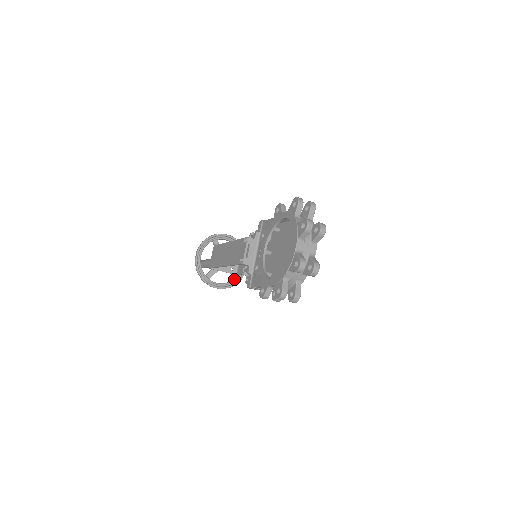
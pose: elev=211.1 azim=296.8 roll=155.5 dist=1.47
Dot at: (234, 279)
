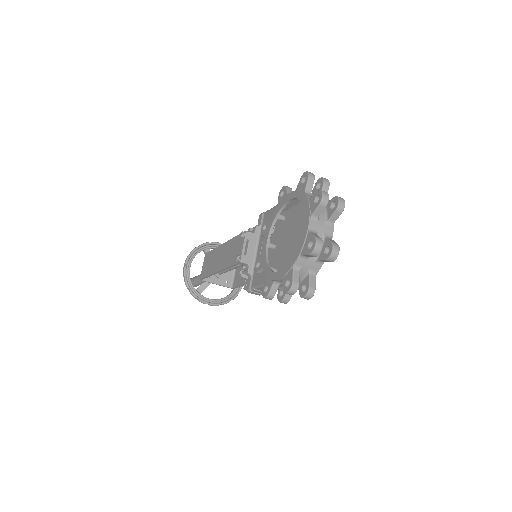
Dot at: (229, 294)
